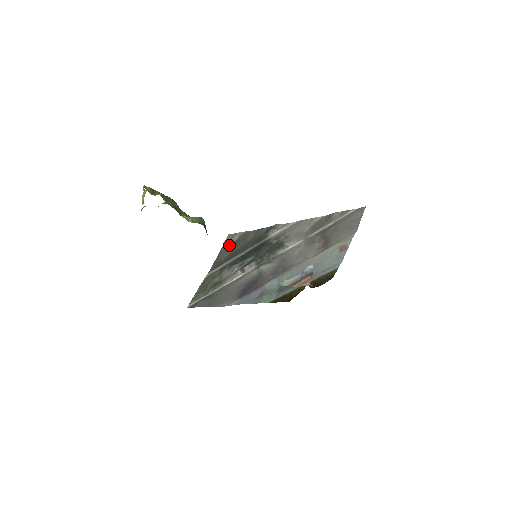
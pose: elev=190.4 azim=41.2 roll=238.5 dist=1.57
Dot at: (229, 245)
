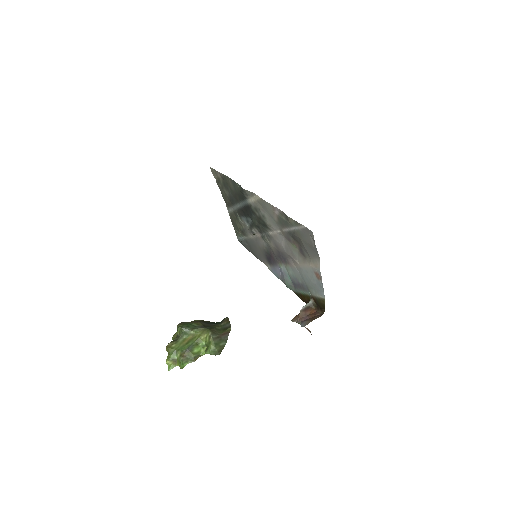
Dot at: (220, 183)
